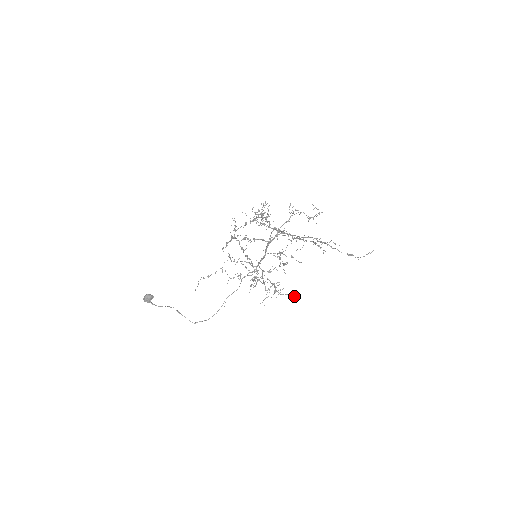
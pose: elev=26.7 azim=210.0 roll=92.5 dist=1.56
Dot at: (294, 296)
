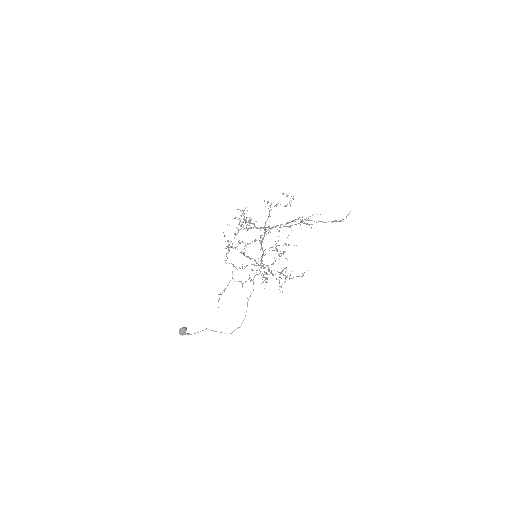
Dot at: (303, 275)
